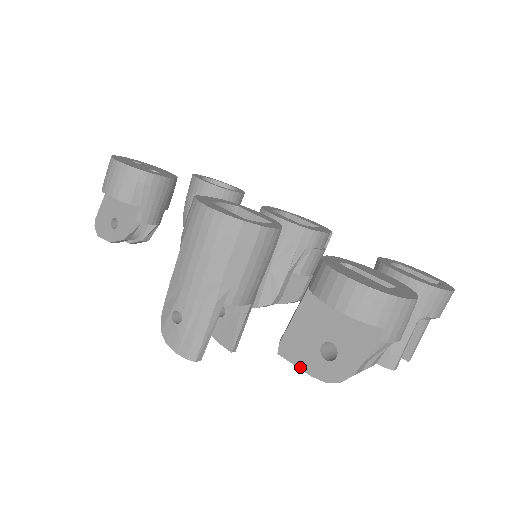
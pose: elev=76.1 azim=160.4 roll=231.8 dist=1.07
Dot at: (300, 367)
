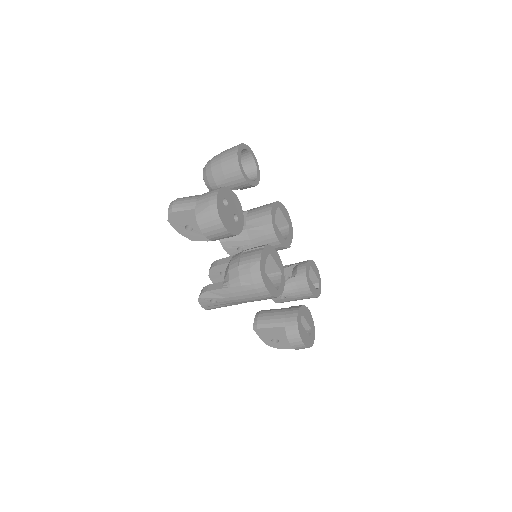
Dot at: (260, 337)
